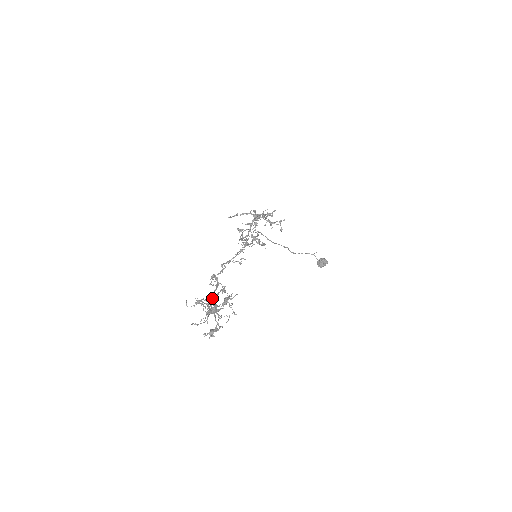
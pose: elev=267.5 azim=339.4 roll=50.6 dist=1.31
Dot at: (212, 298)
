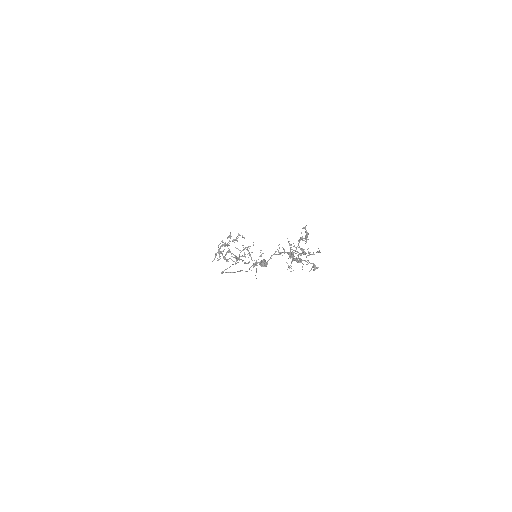
Dot at: occluded
